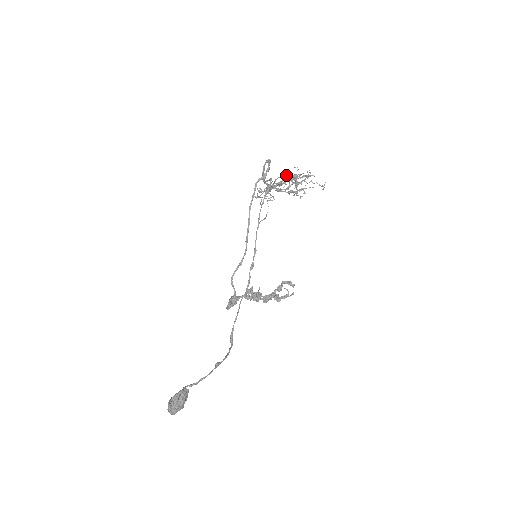
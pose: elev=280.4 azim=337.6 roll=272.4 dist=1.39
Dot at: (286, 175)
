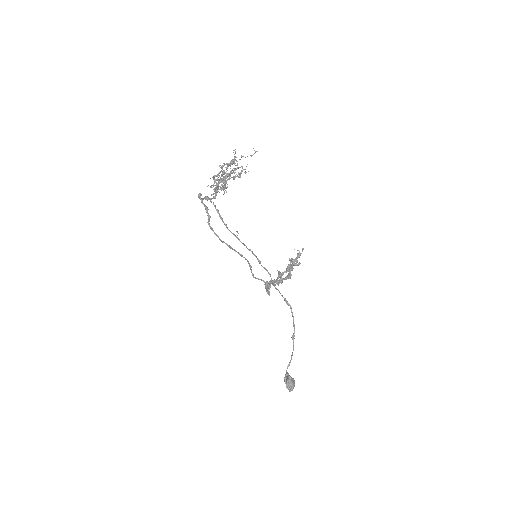
Dot at: (220, 179)
